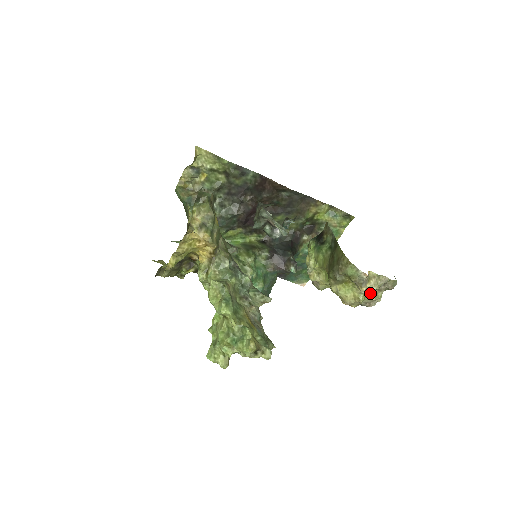
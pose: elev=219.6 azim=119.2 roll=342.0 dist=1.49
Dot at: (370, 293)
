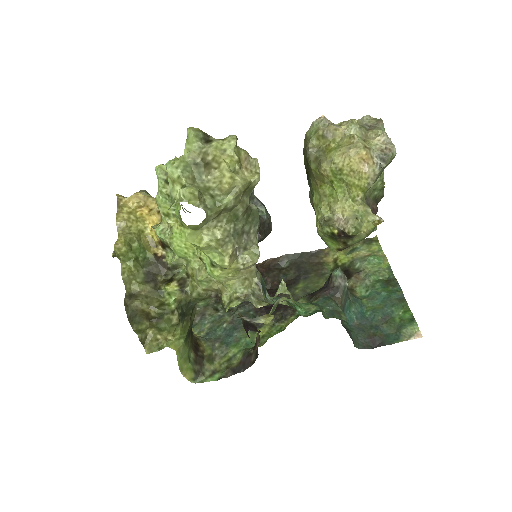
Dot at: (367, 139)
